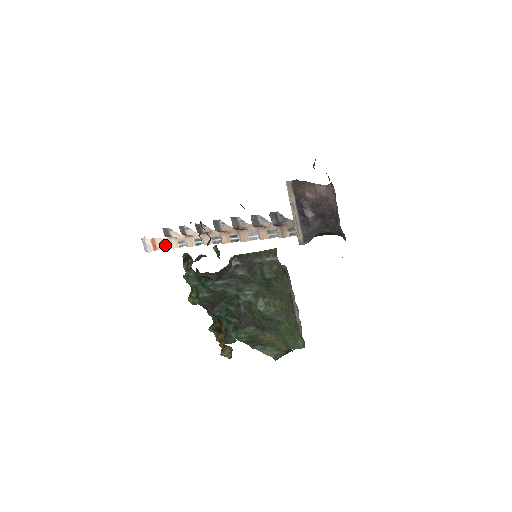
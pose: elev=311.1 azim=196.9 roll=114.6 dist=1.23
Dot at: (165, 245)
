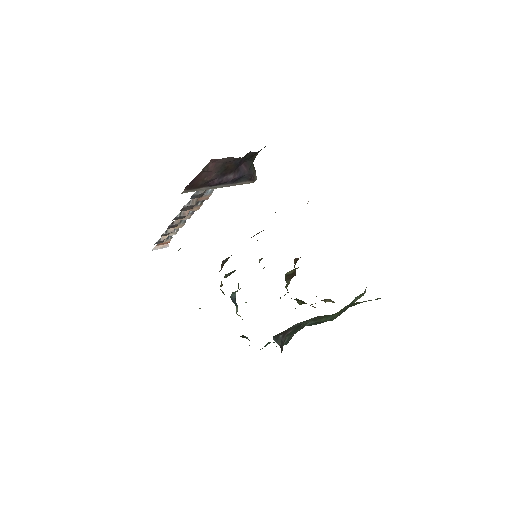
Dot at: (169, 238)
